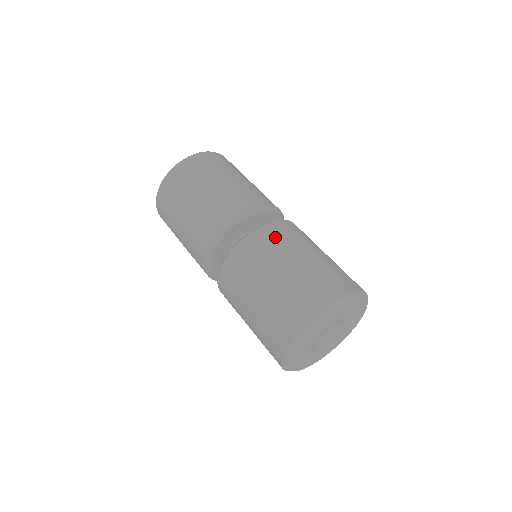
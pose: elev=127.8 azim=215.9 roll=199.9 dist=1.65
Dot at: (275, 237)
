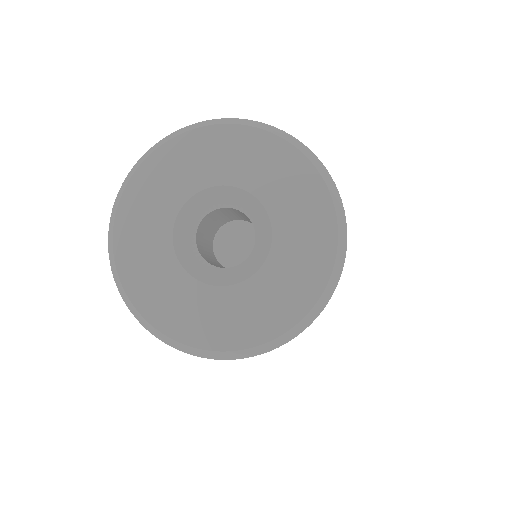
Dot at: occluded
